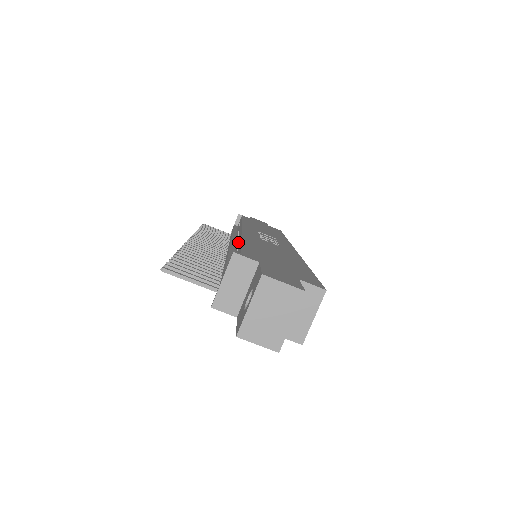
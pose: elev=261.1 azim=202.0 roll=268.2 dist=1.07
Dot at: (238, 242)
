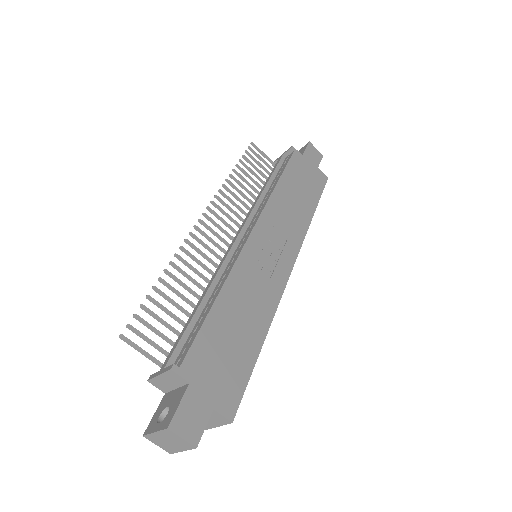
Dot at: (224, 277)
